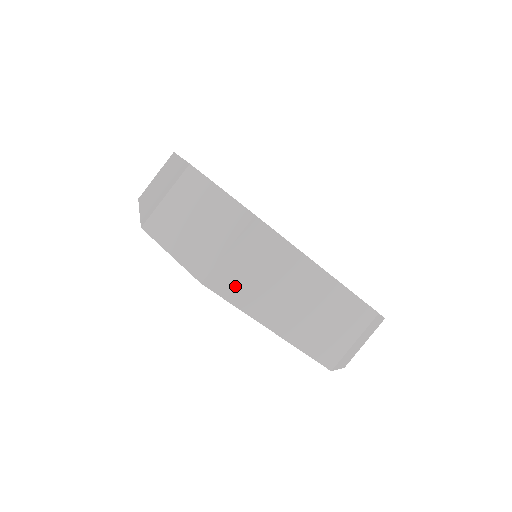
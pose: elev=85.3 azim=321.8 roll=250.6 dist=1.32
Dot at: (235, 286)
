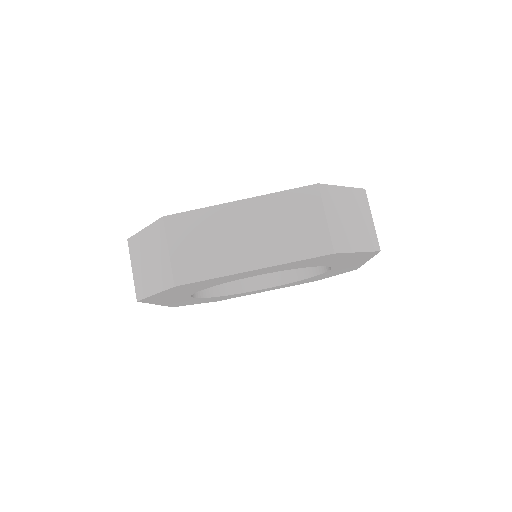
Dot at: (197, 267)
